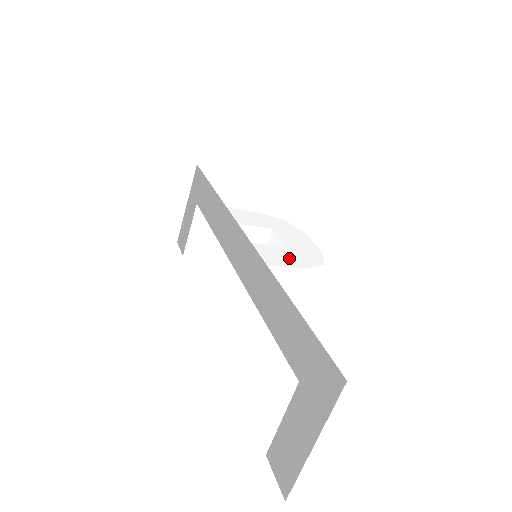
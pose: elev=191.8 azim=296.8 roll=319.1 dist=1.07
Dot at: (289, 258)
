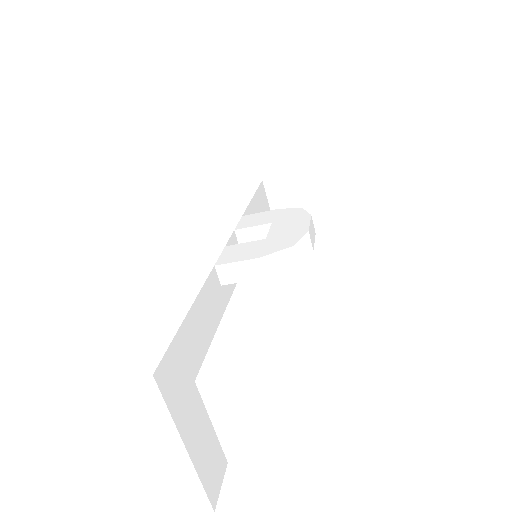
Dot at: (251, 251)
